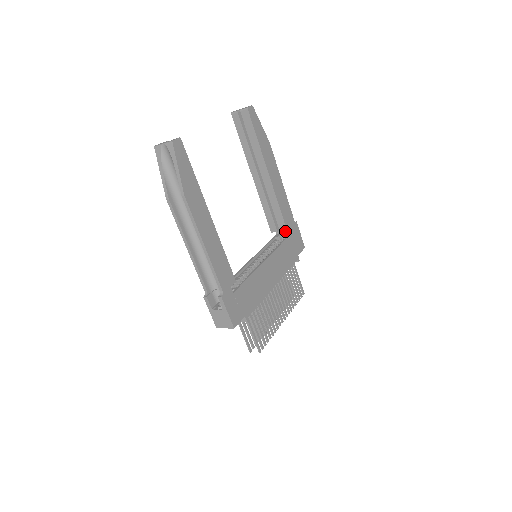
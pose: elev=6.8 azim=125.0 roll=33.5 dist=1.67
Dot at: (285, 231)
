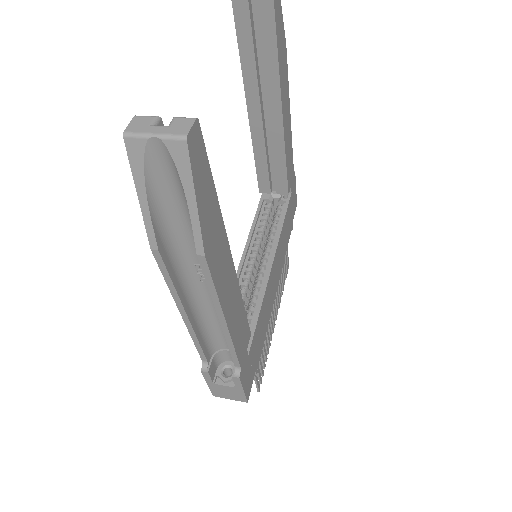
Dot at: occluded
